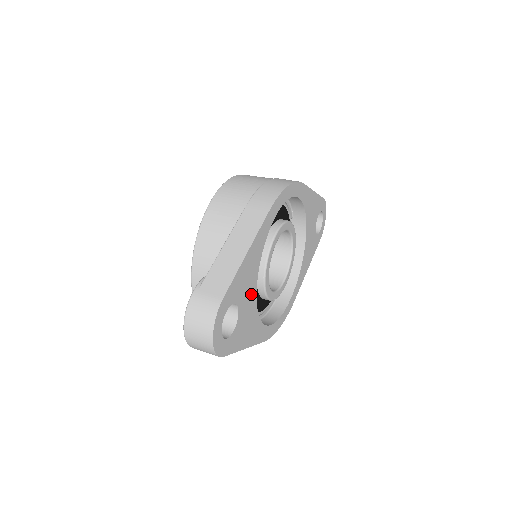
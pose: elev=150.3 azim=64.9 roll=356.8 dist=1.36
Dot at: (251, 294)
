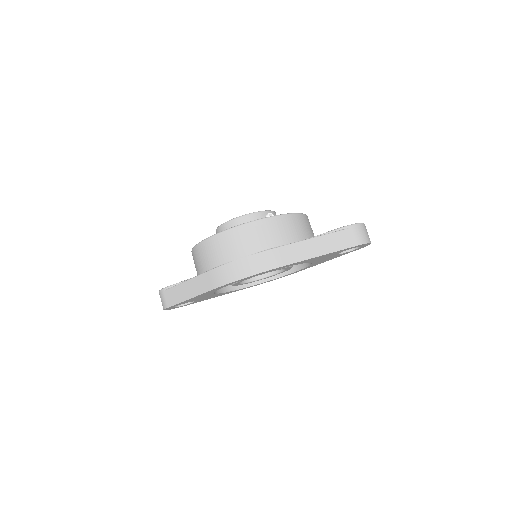
Dot at: occluded
